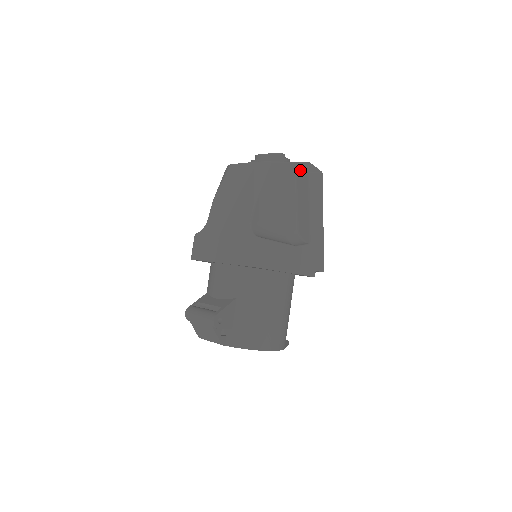
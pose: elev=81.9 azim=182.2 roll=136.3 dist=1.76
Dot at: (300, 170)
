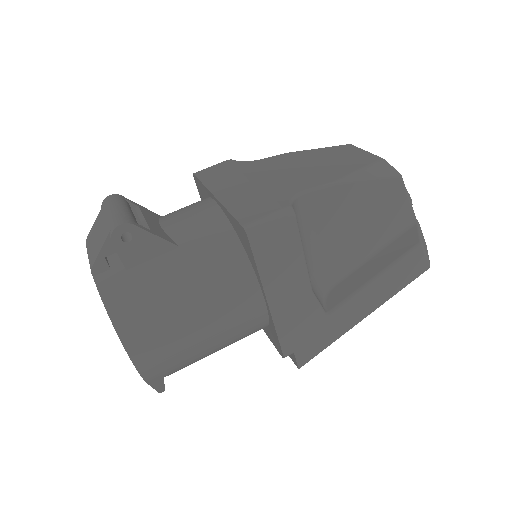
Dot at: (413, 232)
